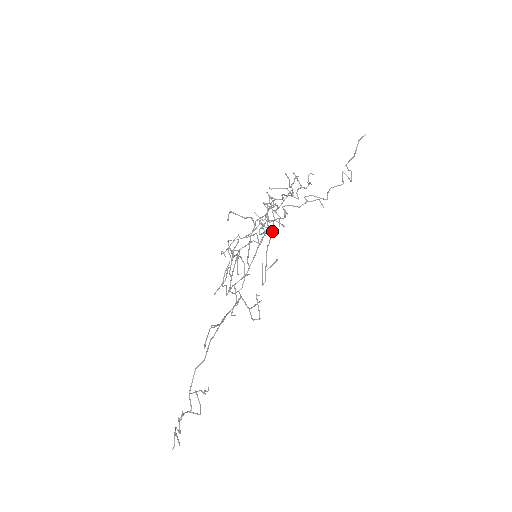
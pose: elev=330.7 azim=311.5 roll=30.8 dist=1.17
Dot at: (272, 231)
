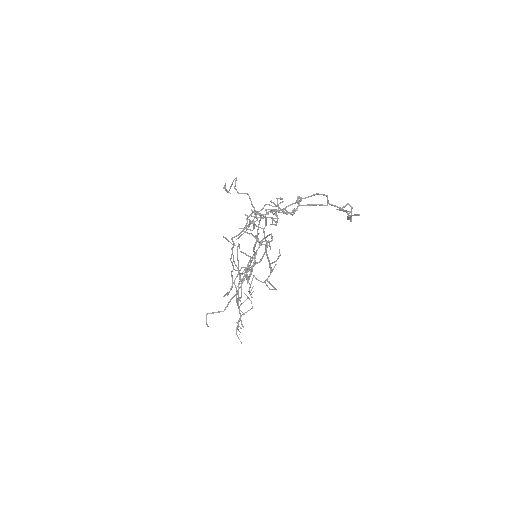
Dot at: (265, 244)
